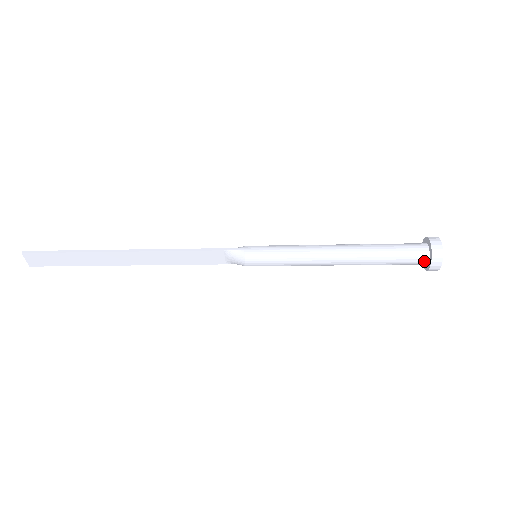
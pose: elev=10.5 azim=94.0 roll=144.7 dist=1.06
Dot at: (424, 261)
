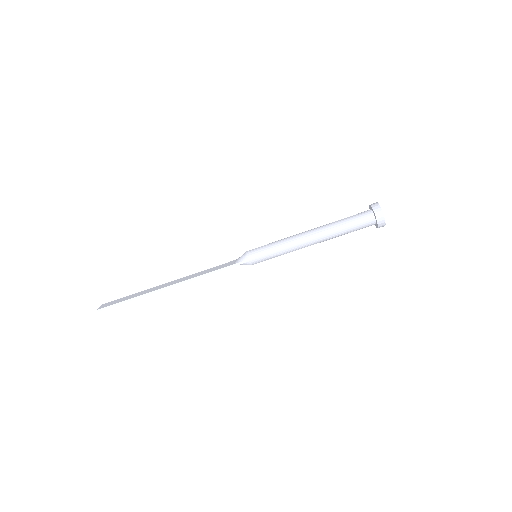
Dot at: (368, 211)
